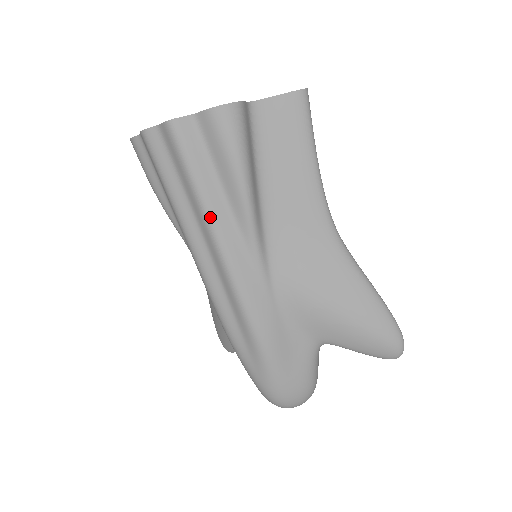
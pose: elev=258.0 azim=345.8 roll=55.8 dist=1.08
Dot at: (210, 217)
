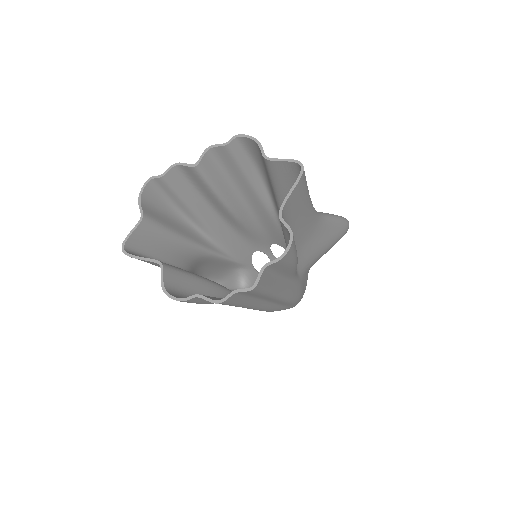
Dot at: (276, 294)
